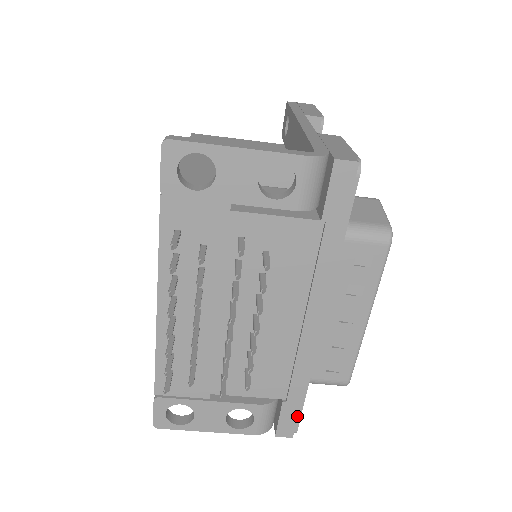
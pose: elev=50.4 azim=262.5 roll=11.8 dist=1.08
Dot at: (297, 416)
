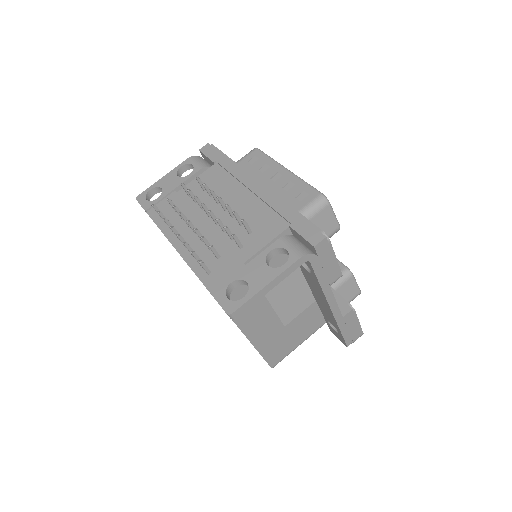
Dot at: (309, 224)
